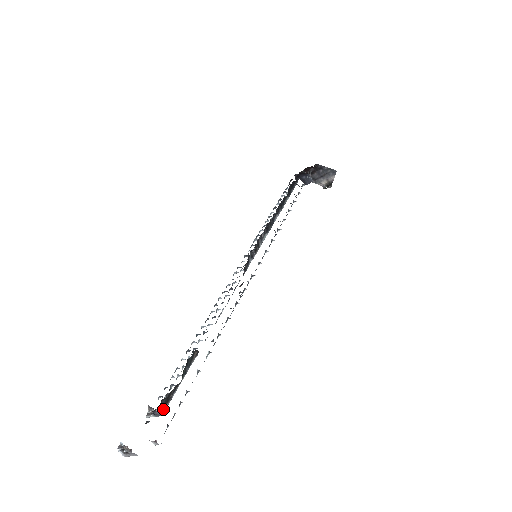
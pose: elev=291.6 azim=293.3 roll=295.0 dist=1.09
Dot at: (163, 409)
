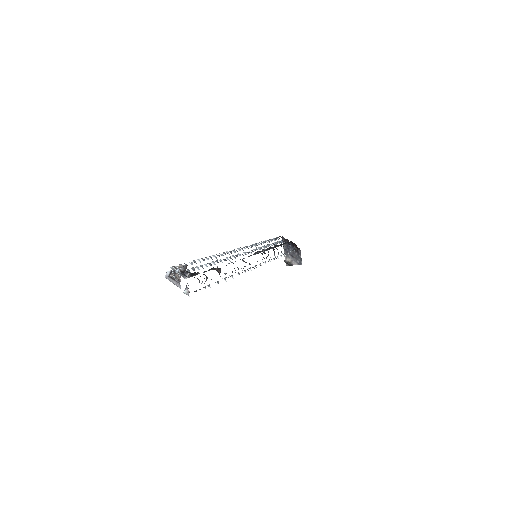
Dot at: (189, 277)
